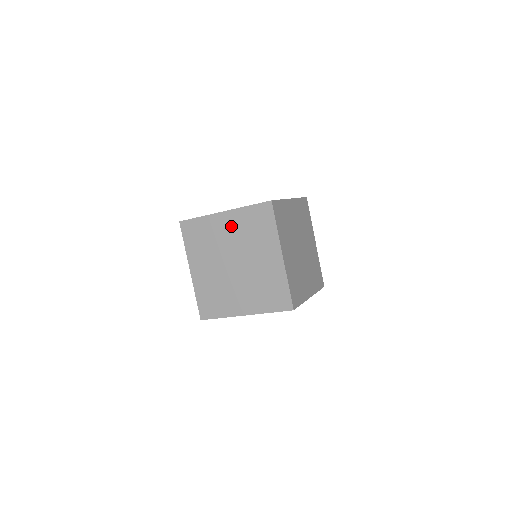
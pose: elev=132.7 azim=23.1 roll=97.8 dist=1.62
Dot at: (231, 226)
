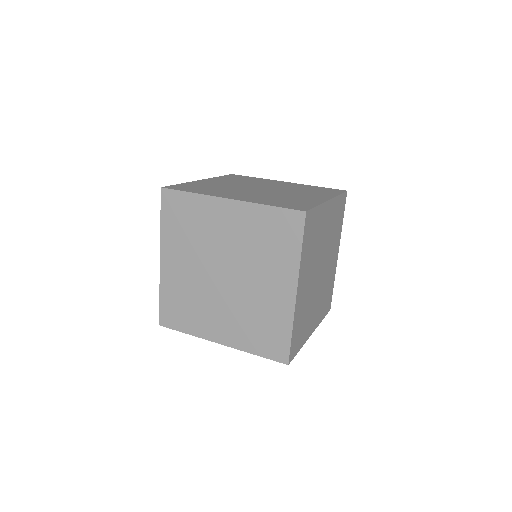
Dot at: (286, 185)
